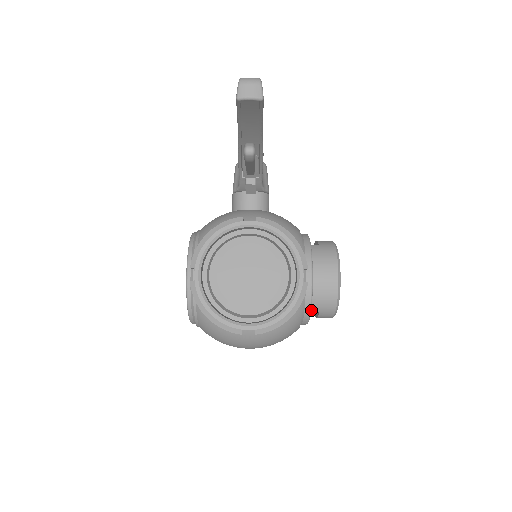
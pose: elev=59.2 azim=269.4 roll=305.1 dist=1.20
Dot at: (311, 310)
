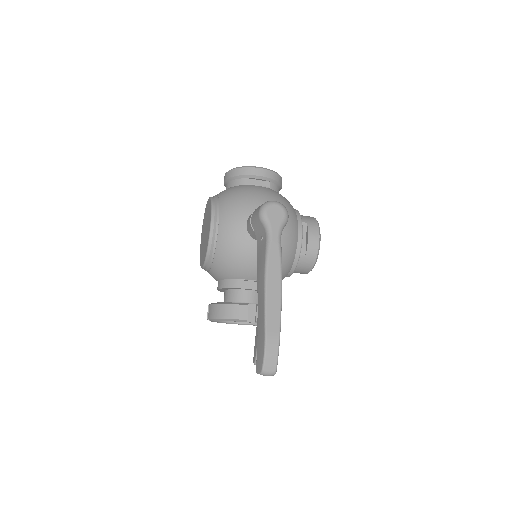
Dot at: occluded
